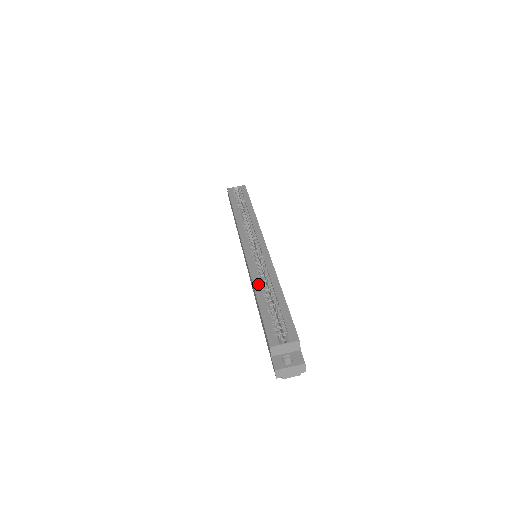
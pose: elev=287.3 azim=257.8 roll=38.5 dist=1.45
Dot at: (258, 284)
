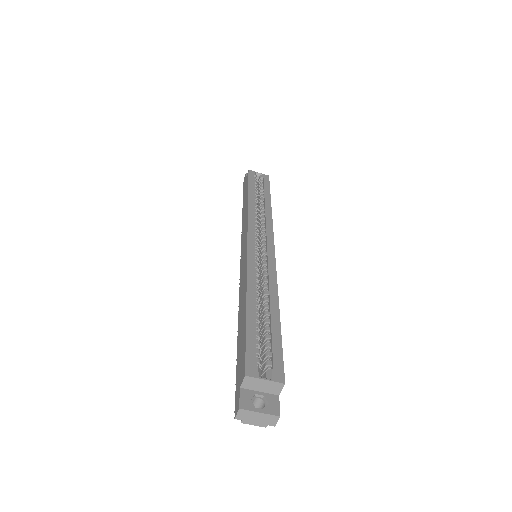
Dot at: (253, 289)
